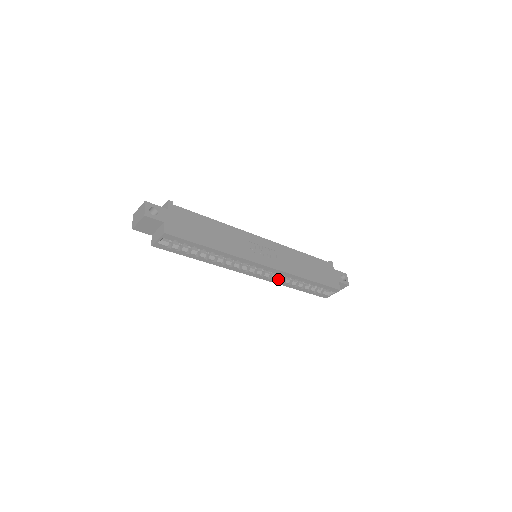
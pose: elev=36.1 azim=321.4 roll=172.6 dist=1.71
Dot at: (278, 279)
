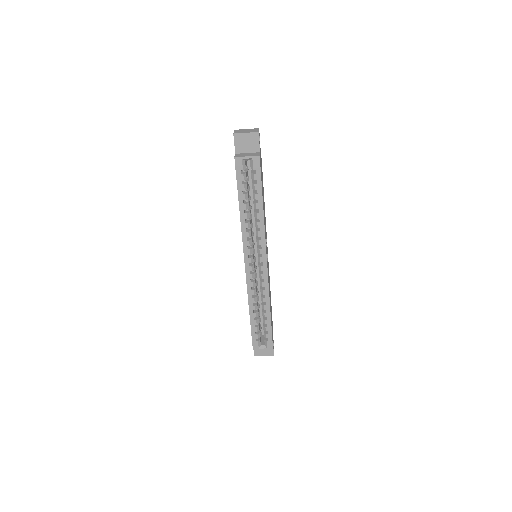
Dot at: (254, 289)
